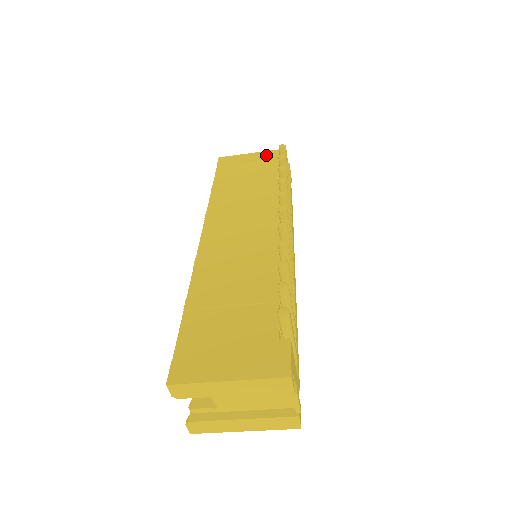
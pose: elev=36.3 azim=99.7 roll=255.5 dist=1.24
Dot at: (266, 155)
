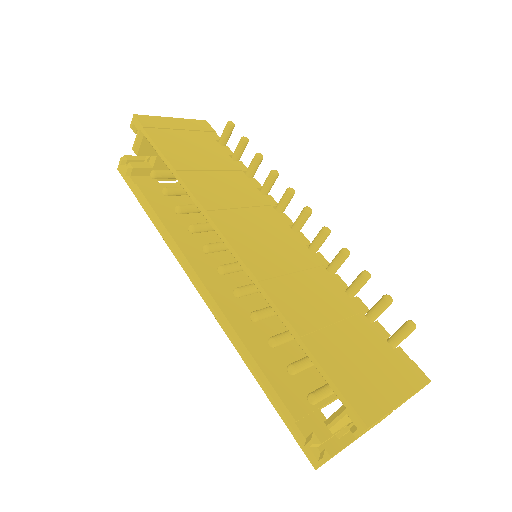
Dot at: (193, 125)
